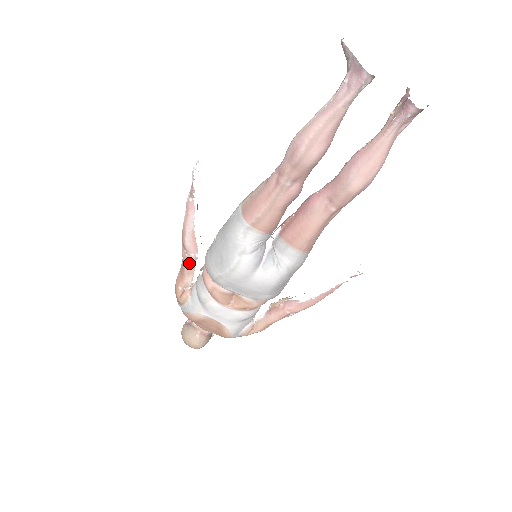
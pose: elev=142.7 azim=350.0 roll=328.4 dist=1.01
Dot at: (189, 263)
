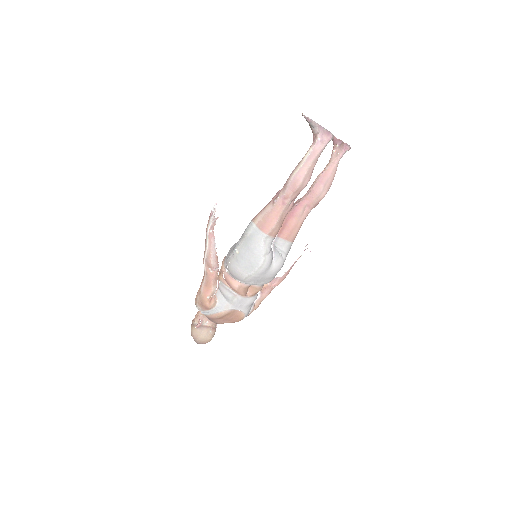
Dot at: (215, 276)
